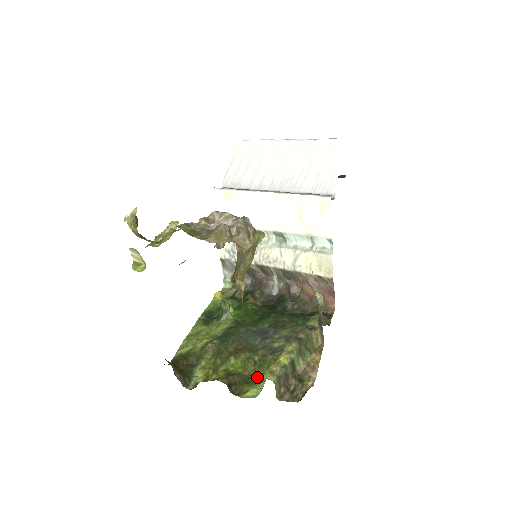
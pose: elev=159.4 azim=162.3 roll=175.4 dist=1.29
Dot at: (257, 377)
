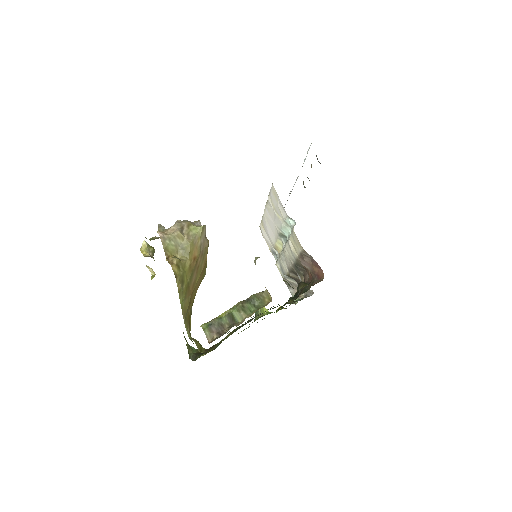
Dot at: occluded
